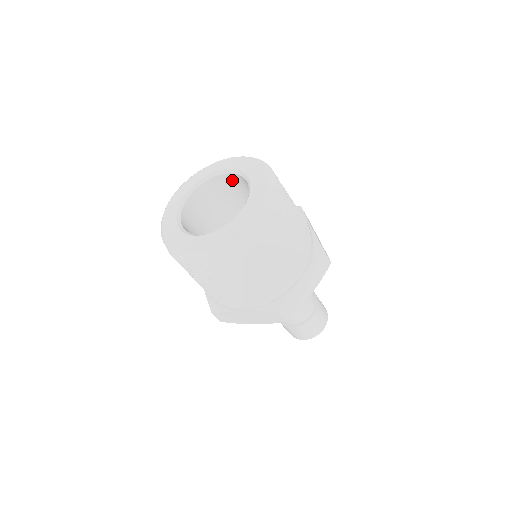
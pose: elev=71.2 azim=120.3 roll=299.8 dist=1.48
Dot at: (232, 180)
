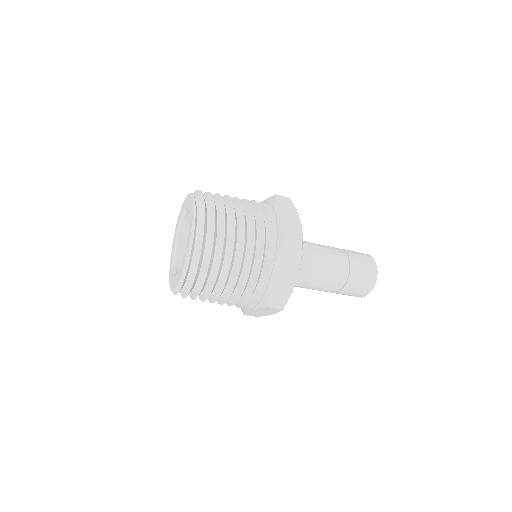
Dot at: (187, 233)
